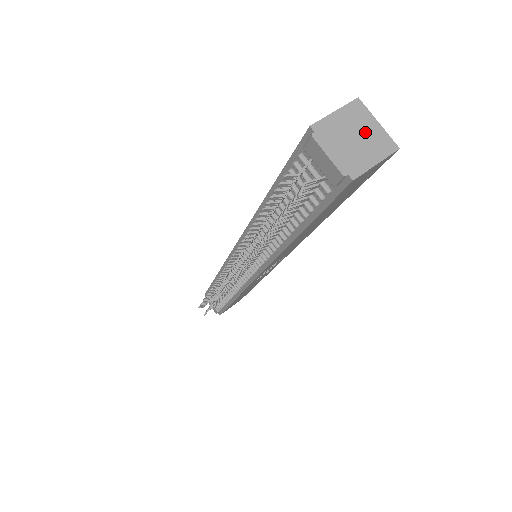
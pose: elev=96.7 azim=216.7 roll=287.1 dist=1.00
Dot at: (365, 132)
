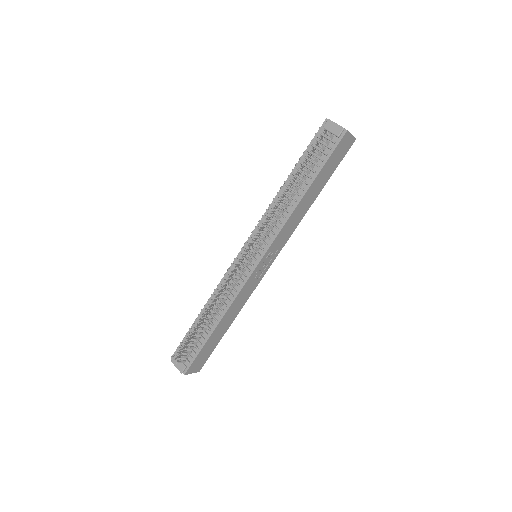
Dot at: occluded
